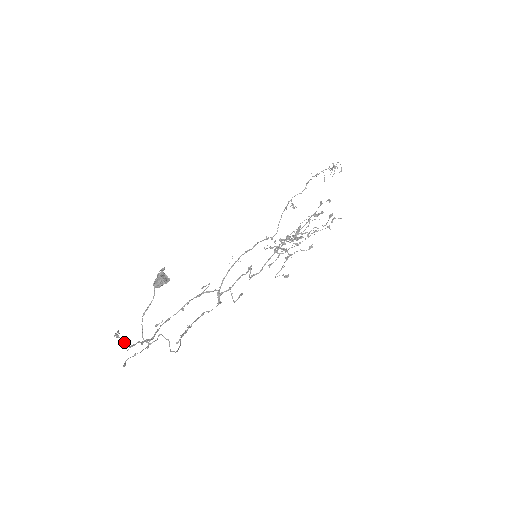
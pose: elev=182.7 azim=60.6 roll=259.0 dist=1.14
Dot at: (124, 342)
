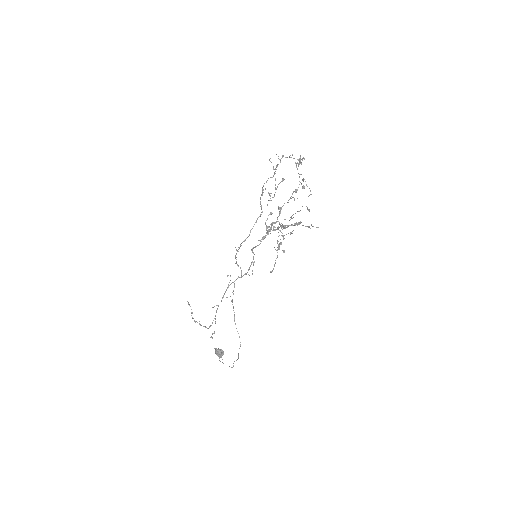
Dot at: occluded
